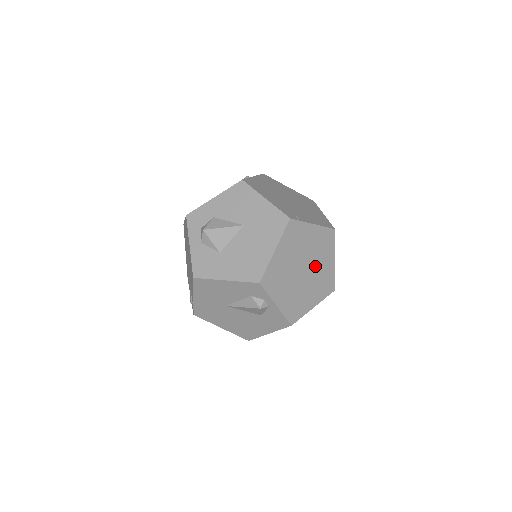
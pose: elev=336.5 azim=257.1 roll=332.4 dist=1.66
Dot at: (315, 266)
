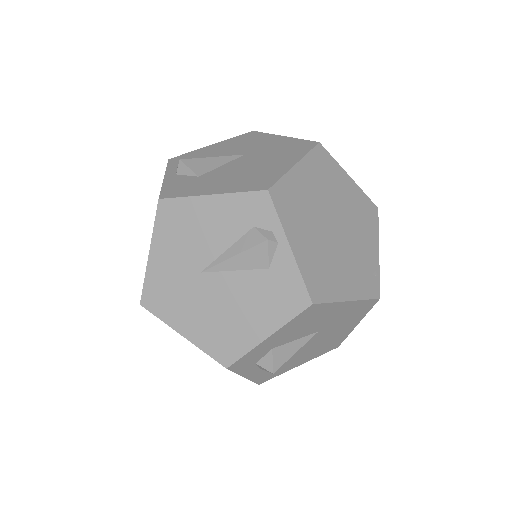
Dot at: occluded
